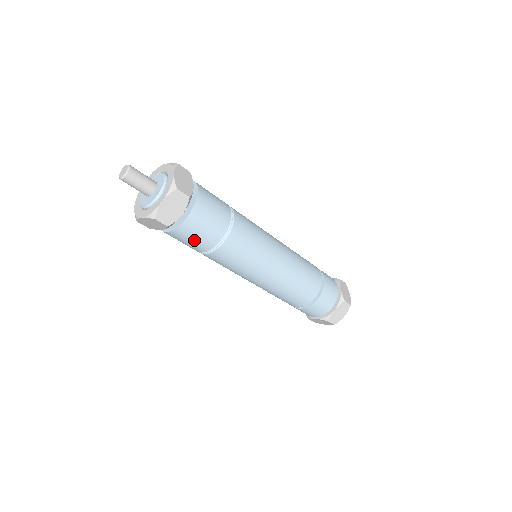
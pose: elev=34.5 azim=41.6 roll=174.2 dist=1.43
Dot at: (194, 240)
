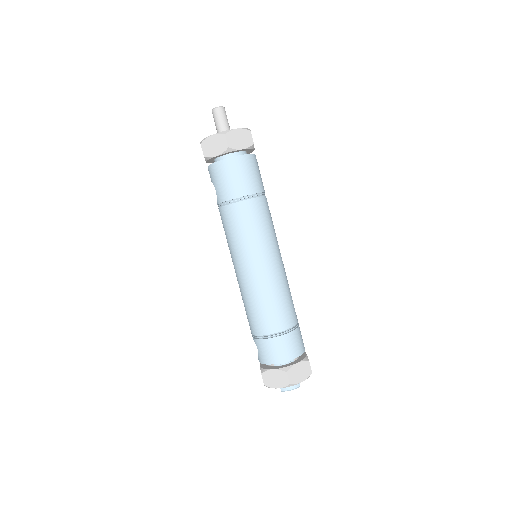
Dot at: (234, 179)
